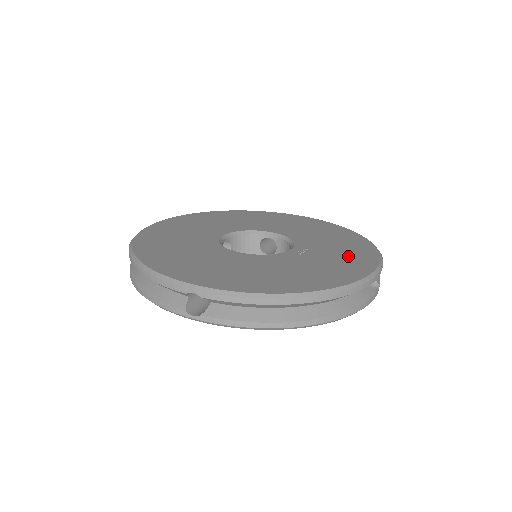
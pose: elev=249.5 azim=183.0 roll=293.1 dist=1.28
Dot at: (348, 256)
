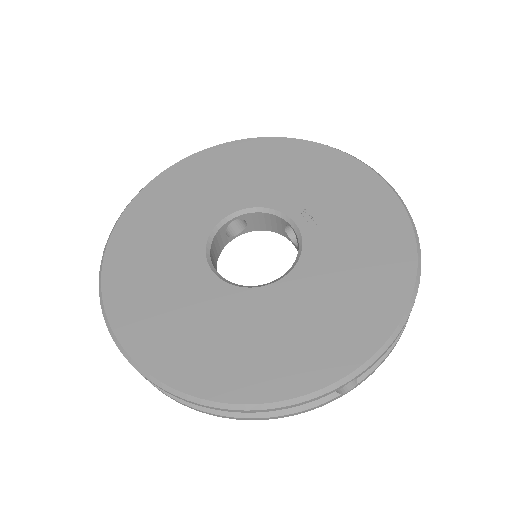
Dot at: (346, 187)
